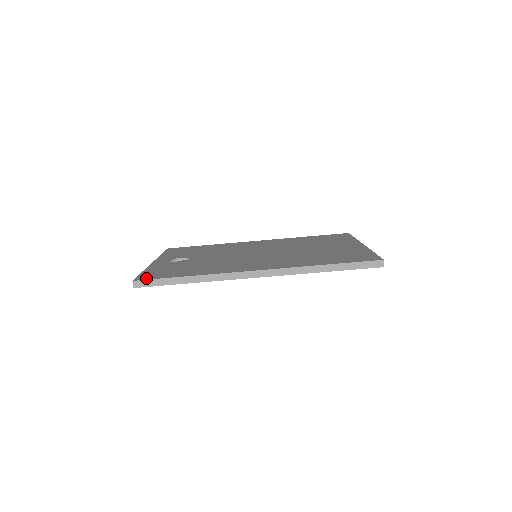
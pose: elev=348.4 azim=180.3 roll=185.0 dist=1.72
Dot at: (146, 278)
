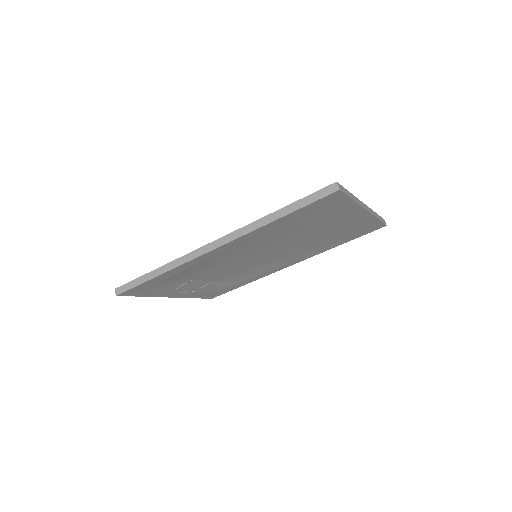
Dot at: occluded
